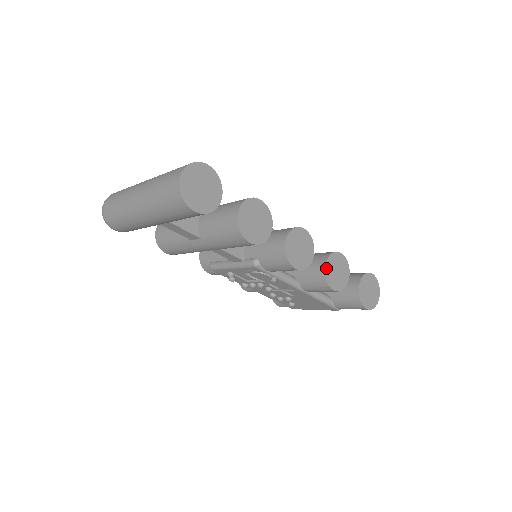
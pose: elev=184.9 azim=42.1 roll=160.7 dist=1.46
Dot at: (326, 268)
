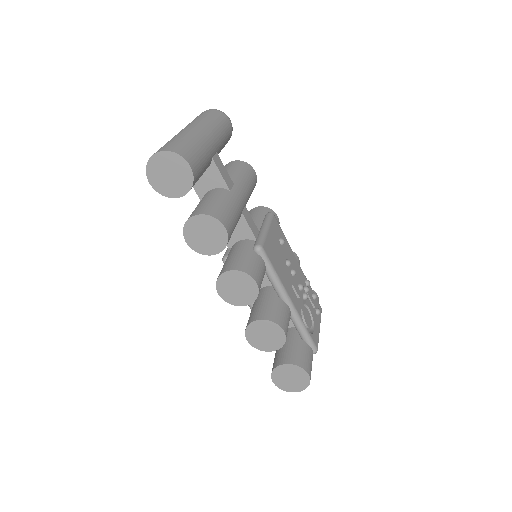
Dot at: (254, 323)
